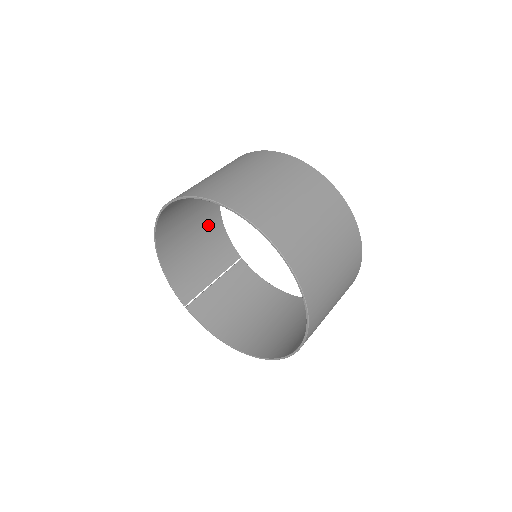
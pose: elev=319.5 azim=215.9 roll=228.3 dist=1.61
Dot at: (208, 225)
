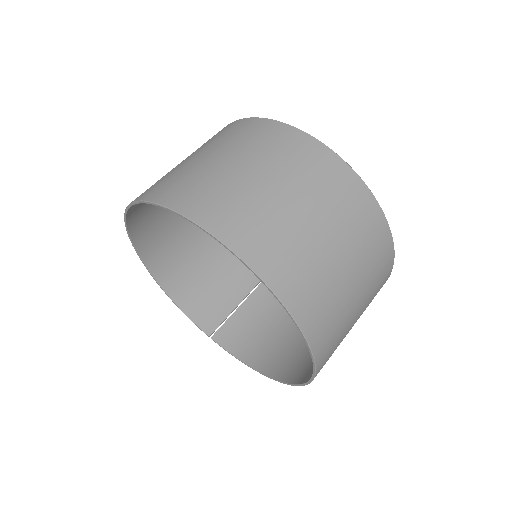
Dot at: occluded
